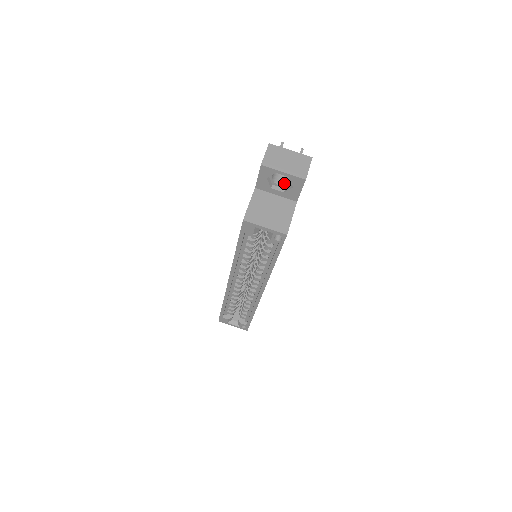
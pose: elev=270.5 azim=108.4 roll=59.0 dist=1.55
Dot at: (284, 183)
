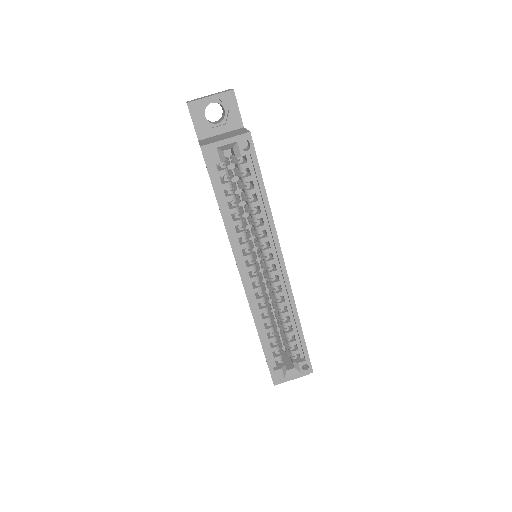
Dot at: (221, 121)
